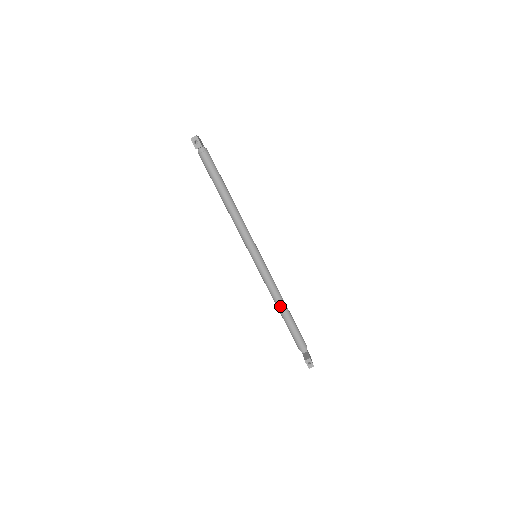
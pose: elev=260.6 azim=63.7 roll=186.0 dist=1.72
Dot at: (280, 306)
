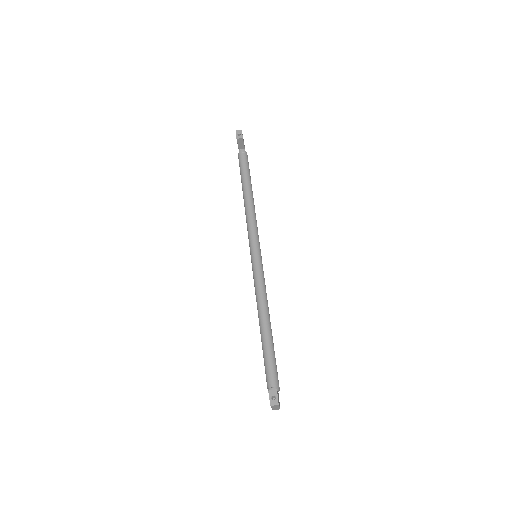
Dot at: (263, 318)
